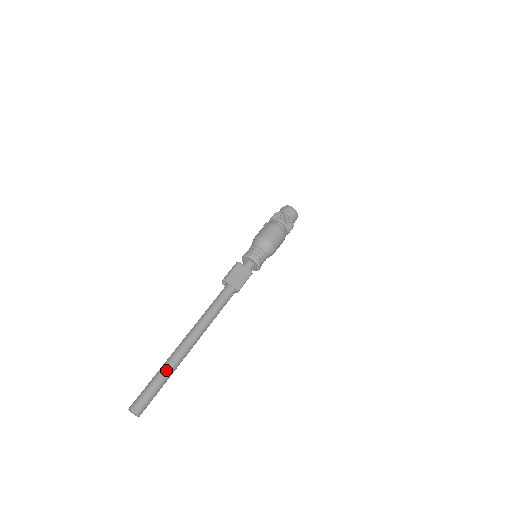
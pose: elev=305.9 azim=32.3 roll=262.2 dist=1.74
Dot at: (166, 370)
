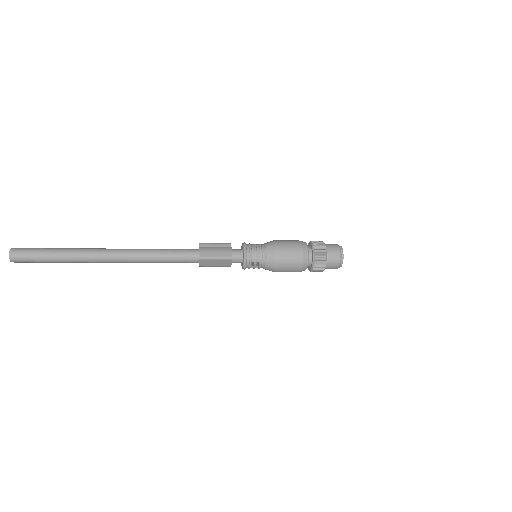
Dot at: (68, 249)
